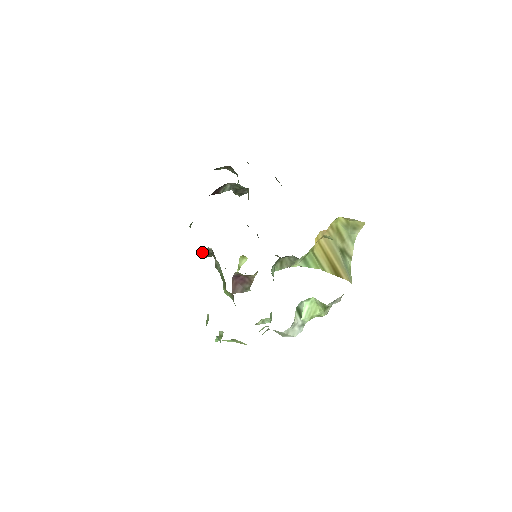
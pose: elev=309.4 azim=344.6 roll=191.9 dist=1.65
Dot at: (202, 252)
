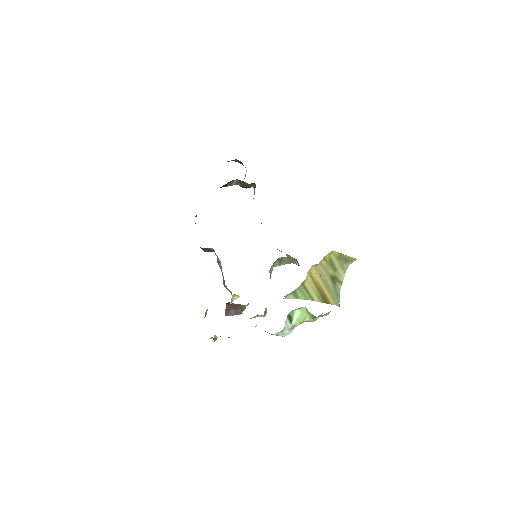
Dot at: (205, 249)
